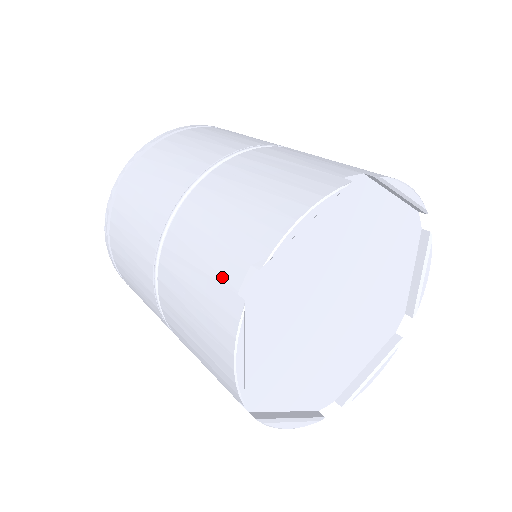
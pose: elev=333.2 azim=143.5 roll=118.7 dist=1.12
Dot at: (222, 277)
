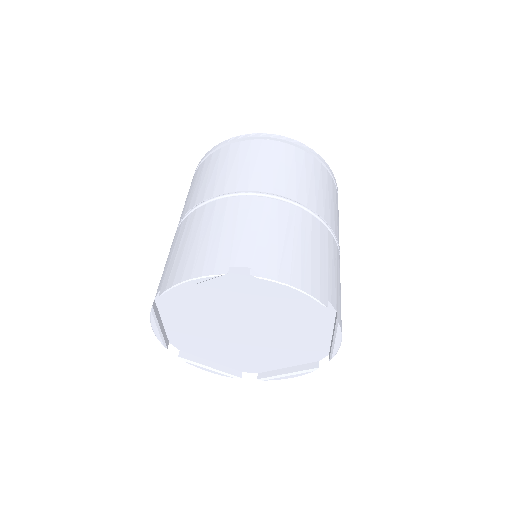
Dot at: (159, 283)
